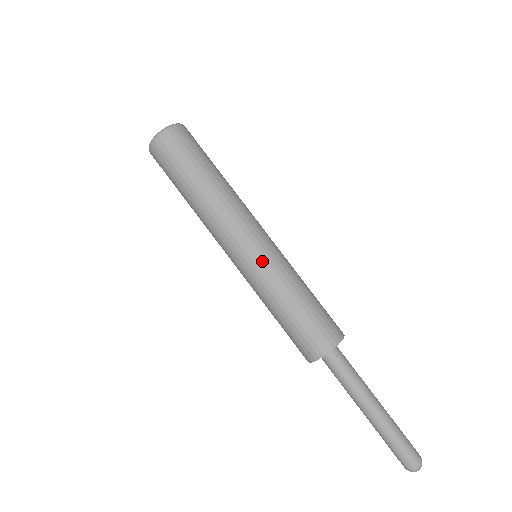
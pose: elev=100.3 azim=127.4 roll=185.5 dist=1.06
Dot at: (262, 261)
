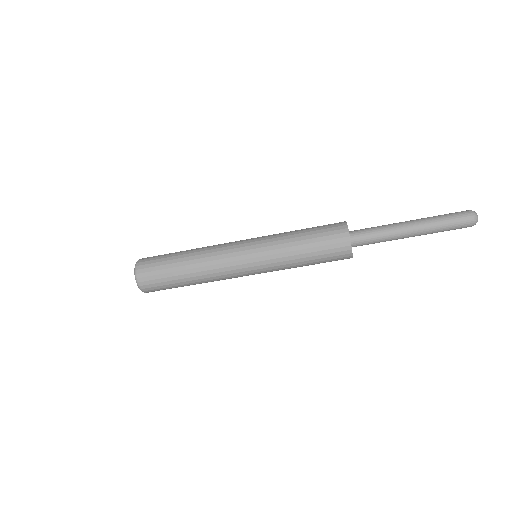
Dot at: (259, 251)
